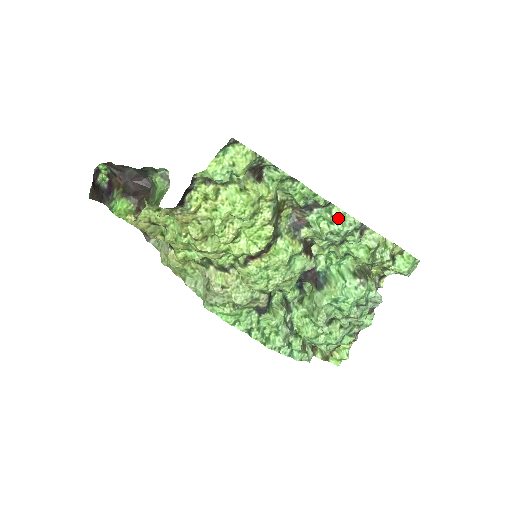
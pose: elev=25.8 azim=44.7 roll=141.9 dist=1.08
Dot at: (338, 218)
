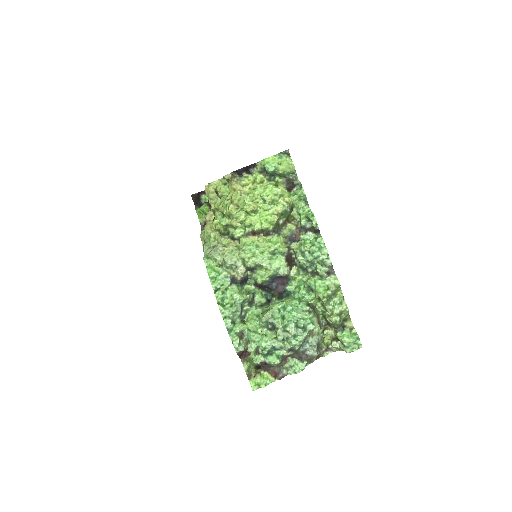
Dot at: (319, 244)
